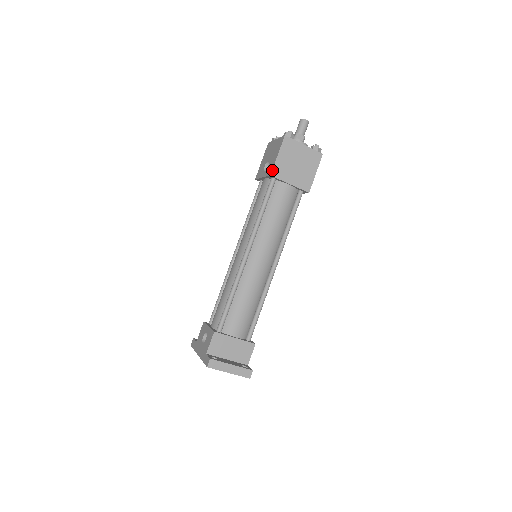
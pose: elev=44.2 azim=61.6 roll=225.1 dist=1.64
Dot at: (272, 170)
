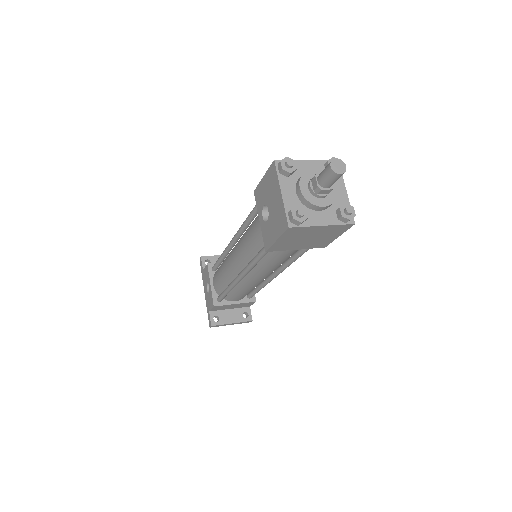
Dot at: (268, 249)
